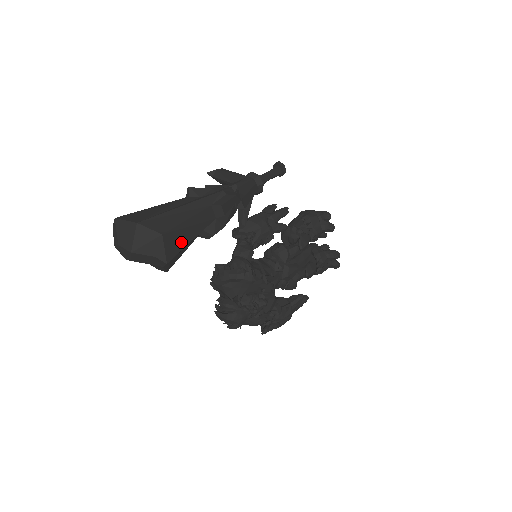
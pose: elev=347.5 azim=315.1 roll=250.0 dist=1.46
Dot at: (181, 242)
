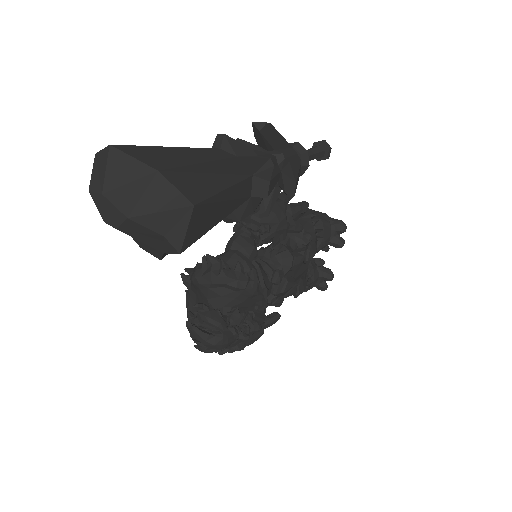
Dot at: (207, 223)
